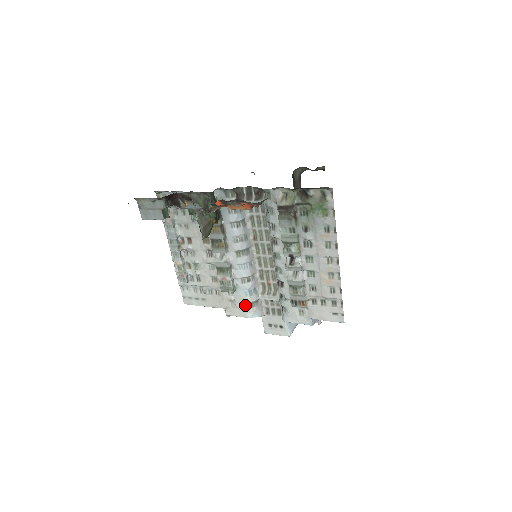
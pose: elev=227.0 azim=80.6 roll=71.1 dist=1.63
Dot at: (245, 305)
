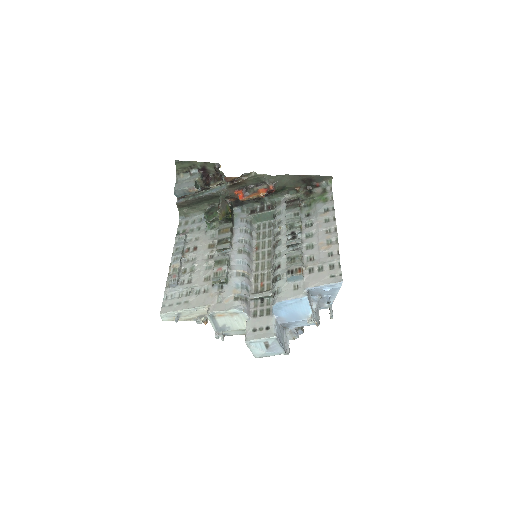
Dot at: (233, 297)
